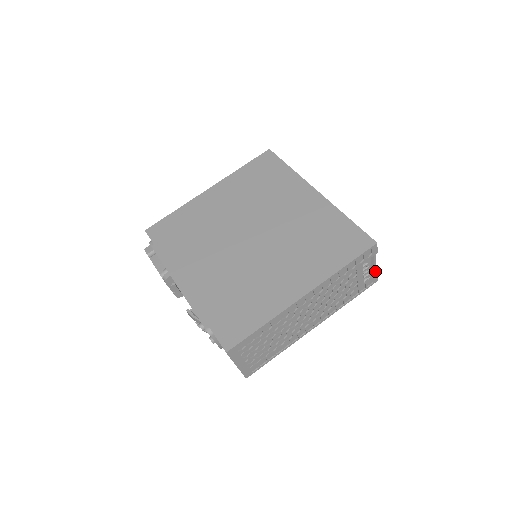
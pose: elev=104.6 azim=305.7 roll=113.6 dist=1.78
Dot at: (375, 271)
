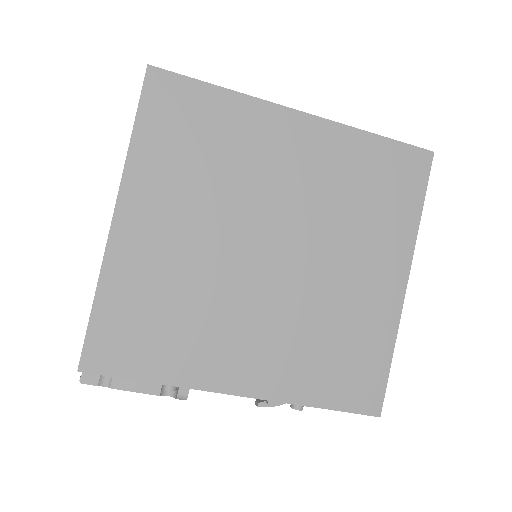
Dot at: occluded
